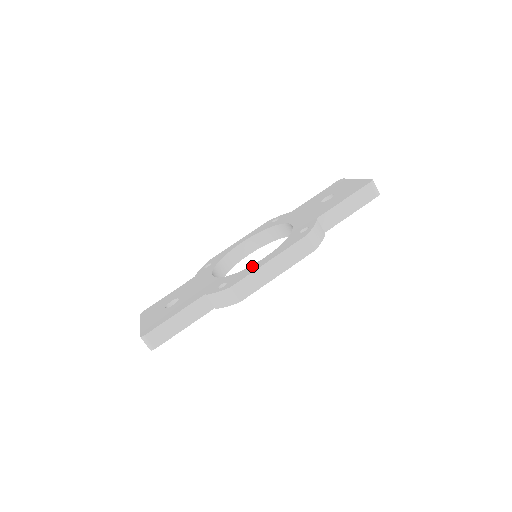
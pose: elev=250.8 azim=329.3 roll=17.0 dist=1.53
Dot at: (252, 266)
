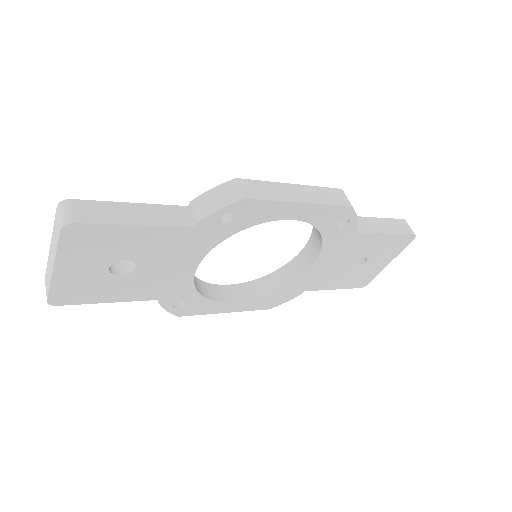
Dot at: occluded
